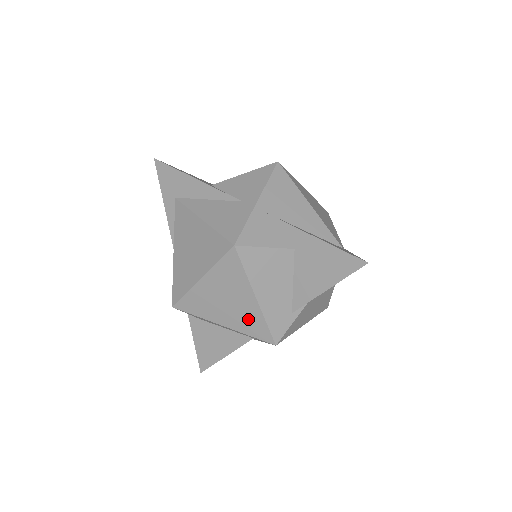
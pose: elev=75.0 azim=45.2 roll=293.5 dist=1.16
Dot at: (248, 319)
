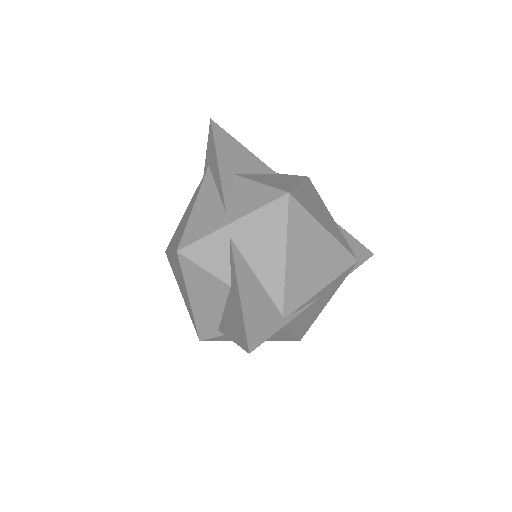
Dot at: (189, 307)
